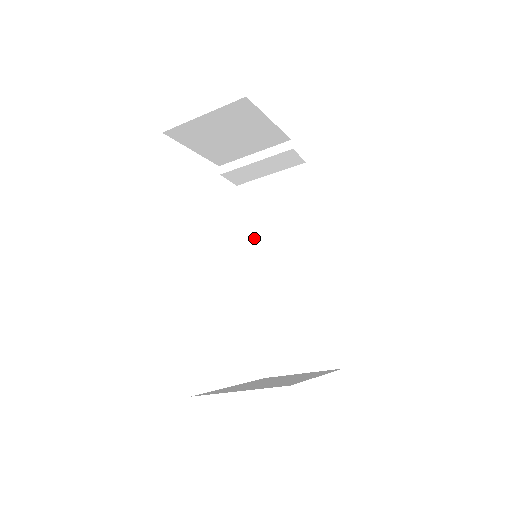
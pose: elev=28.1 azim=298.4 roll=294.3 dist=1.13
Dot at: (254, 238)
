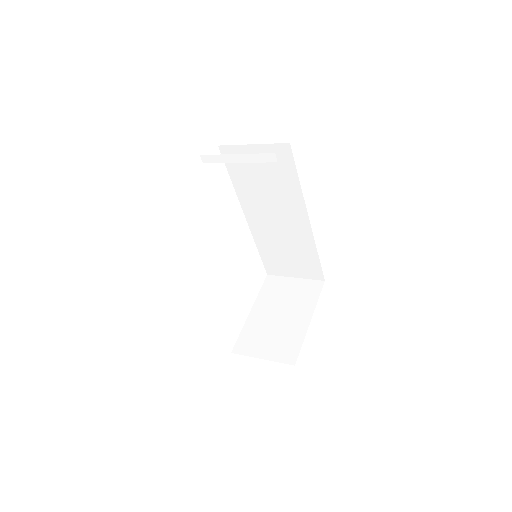
Dot at: (245, 193)
